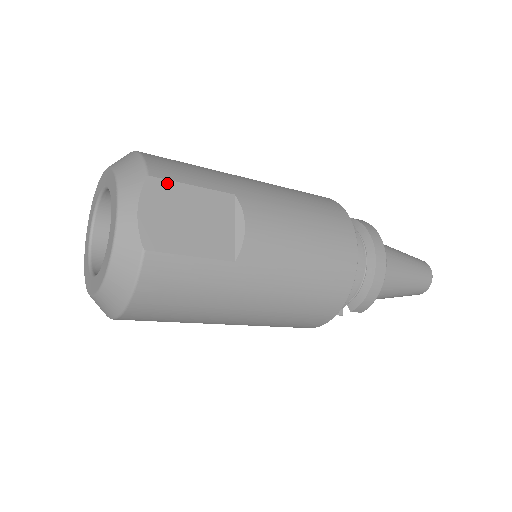
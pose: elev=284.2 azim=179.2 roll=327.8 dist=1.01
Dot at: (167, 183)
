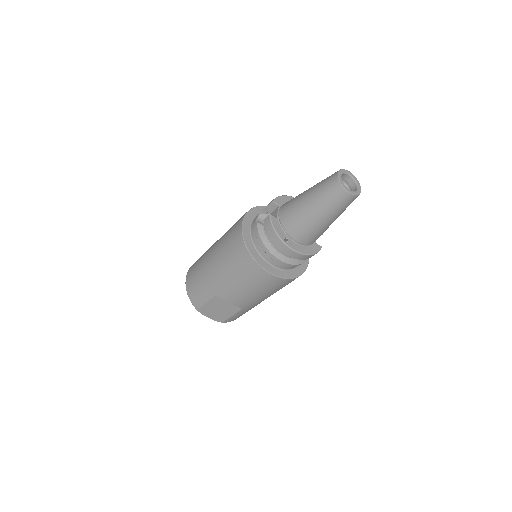
Dot at: (202, 308)
